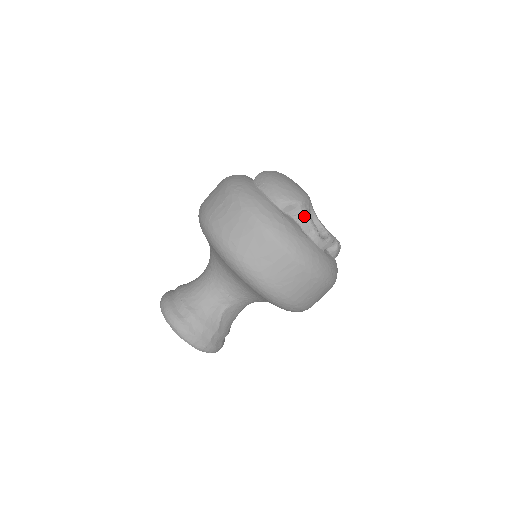
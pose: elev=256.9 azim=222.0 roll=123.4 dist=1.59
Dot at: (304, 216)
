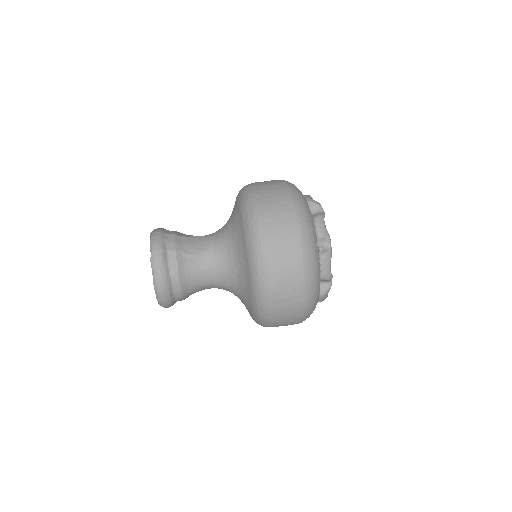
Dot at: occluded
